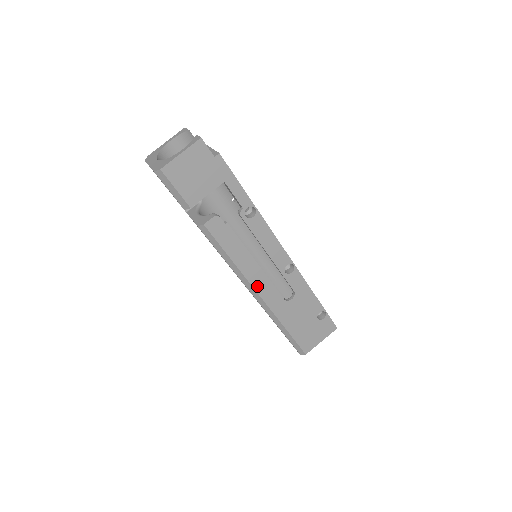
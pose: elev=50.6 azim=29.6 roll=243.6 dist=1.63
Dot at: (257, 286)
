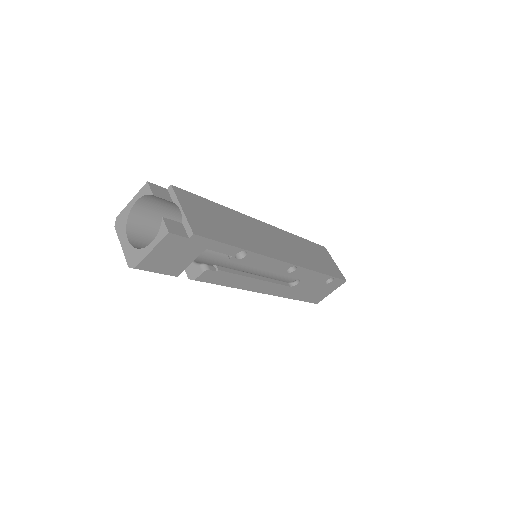
Dot at: (261, 290)
